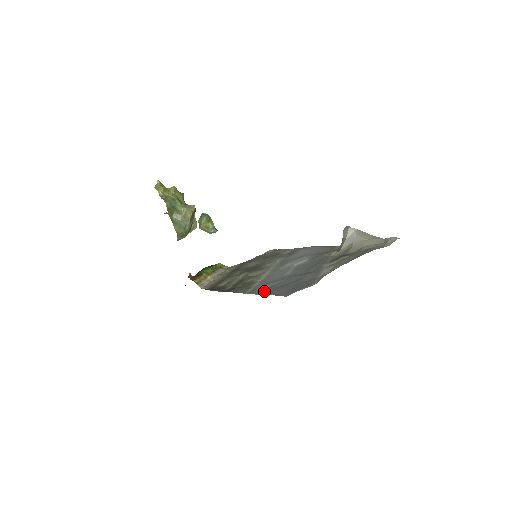
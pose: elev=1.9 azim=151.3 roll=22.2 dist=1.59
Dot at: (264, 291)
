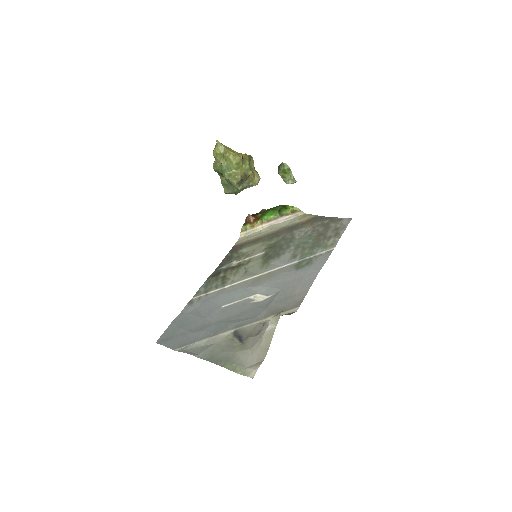
Dot at: (185, 313)
